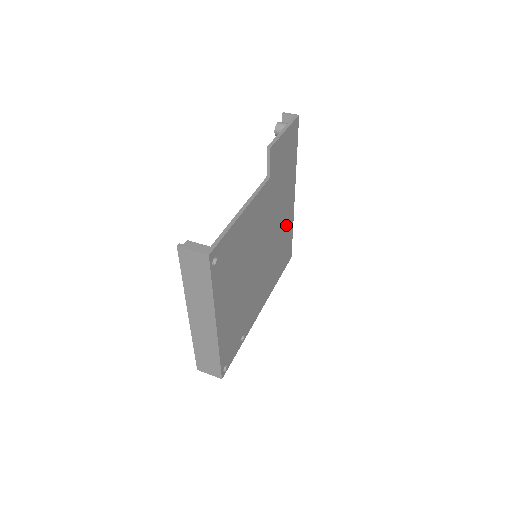
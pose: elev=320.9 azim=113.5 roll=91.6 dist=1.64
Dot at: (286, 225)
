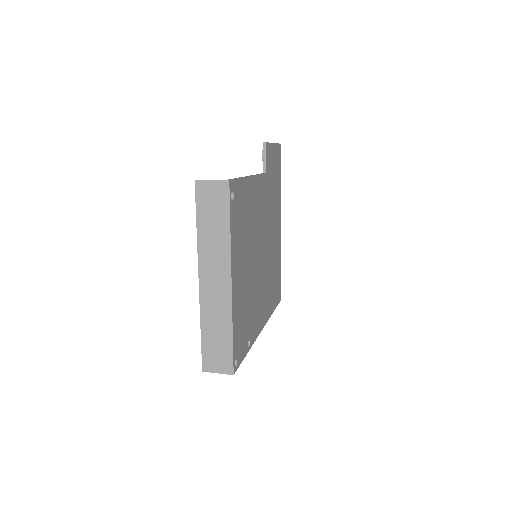
Dot at: (276, 251)
